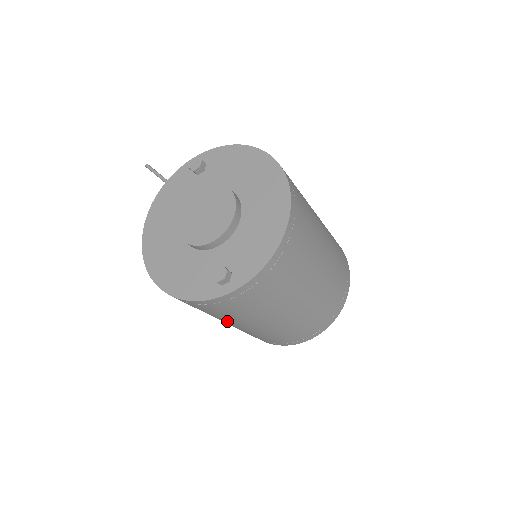
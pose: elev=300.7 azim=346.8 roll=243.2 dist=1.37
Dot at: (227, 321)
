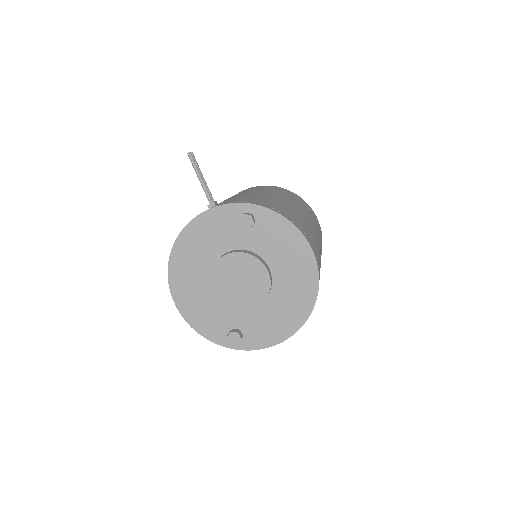
Dot at: occluded
